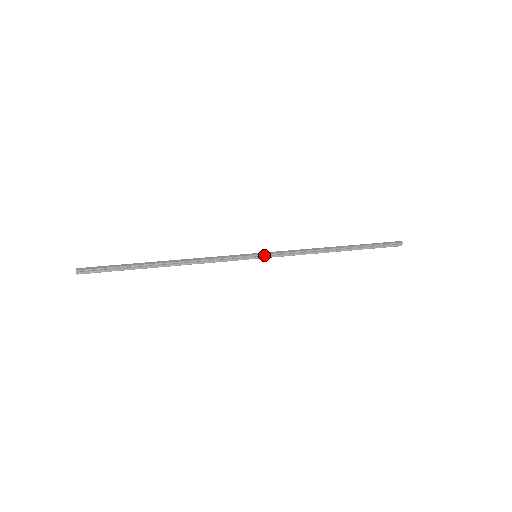
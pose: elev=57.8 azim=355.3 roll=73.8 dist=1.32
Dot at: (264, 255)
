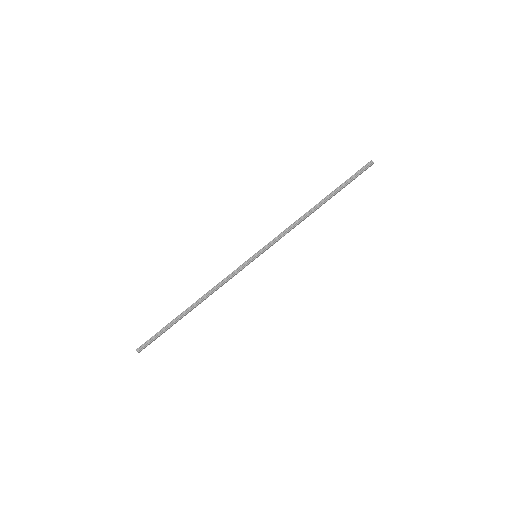
Dot at: (260, 250)
